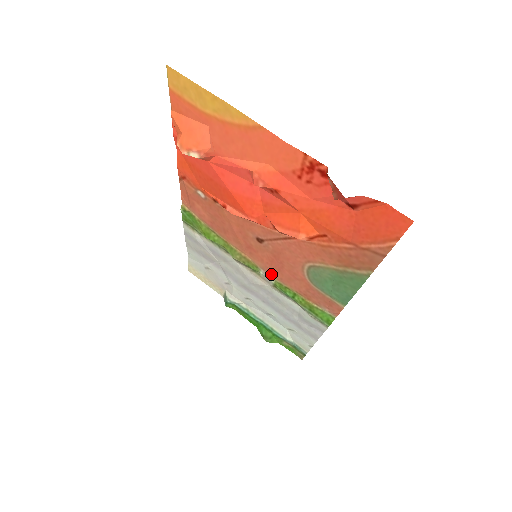
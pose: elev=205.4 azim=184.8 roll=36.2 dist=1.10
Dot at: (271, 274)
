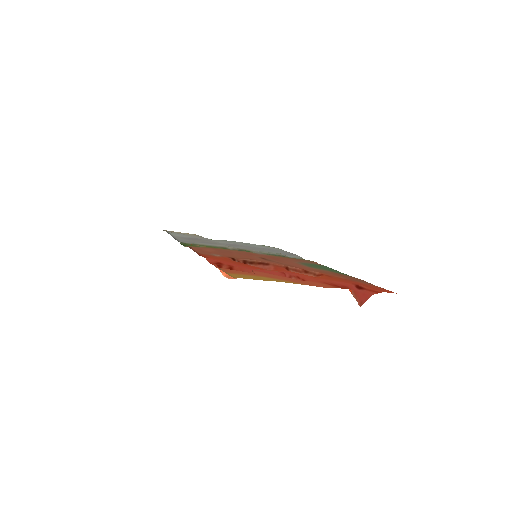
Dot at: (265, 255)
